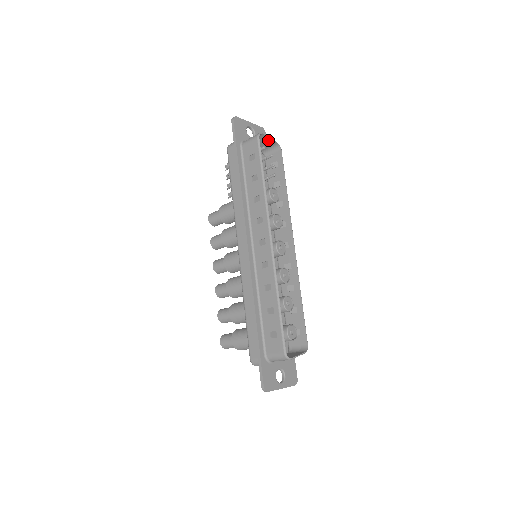
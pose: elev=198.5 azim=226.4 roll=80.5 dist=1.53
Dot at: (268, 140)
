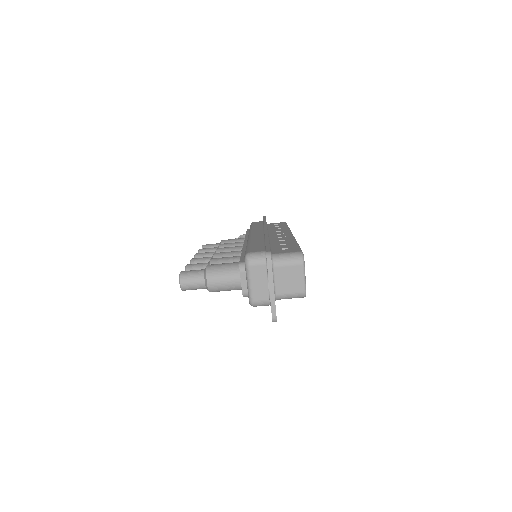
Dot at: occluded
